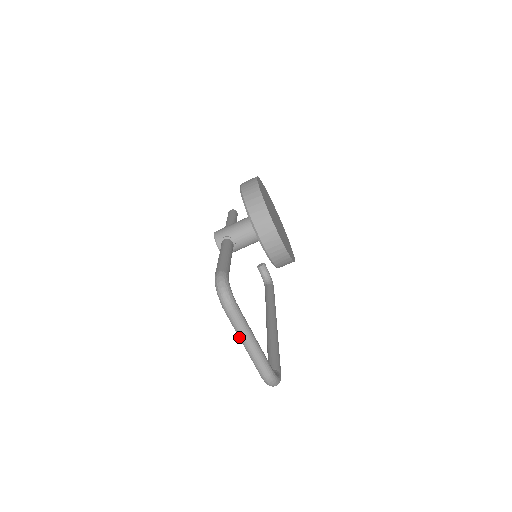
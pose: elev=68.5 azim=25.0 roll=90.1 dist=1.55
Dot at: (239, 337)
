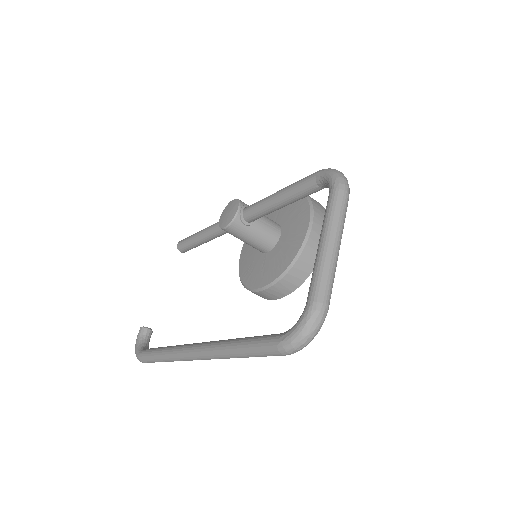
Dot at: (329, 228)
